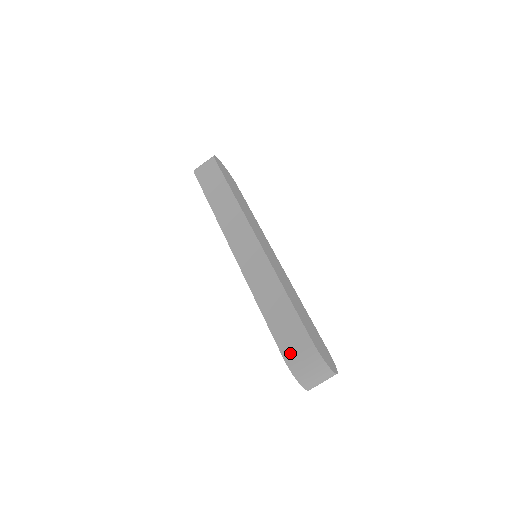
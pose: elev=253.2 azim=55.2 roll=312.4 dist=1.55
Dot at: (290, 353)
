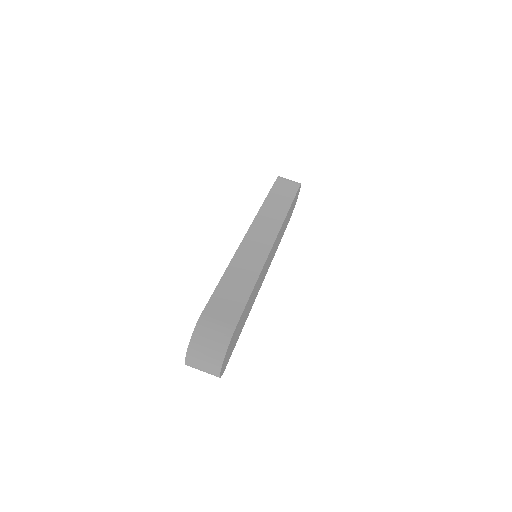
Dot at: (211, 315)
